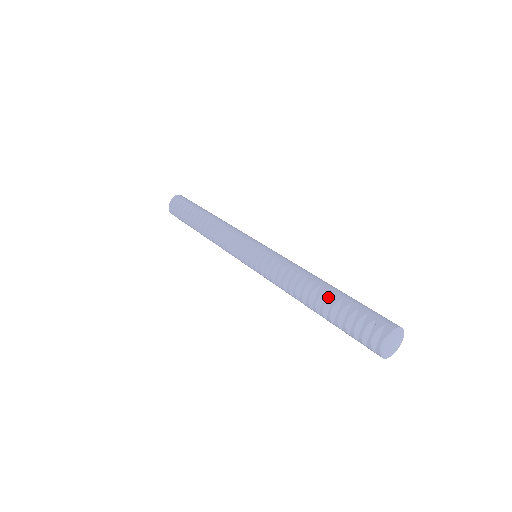
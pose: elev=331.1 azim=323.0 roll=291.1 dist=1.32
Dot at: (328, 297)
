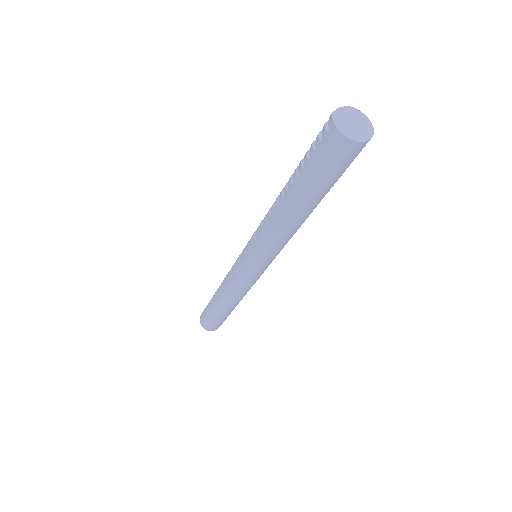
Dot at: occluded
